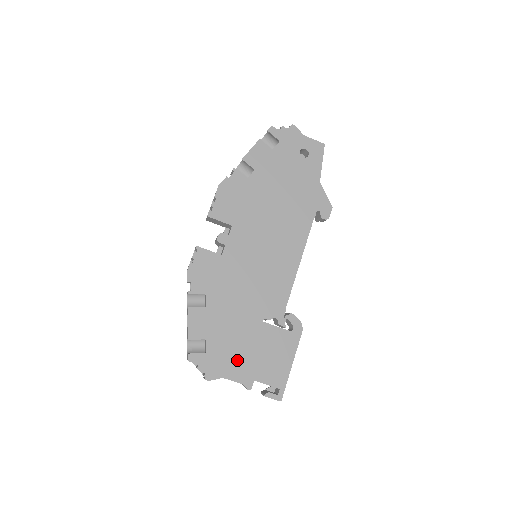
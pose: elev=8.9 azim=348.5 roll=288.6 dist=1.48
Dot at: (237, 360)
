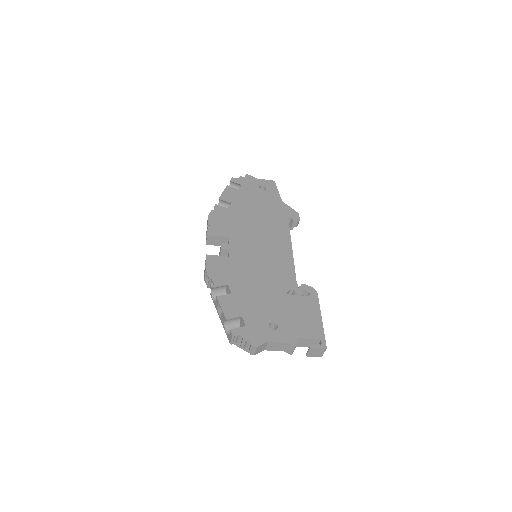
Dot at: occluded
